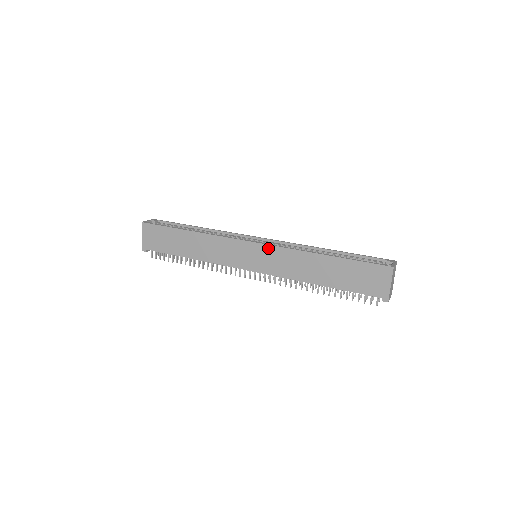
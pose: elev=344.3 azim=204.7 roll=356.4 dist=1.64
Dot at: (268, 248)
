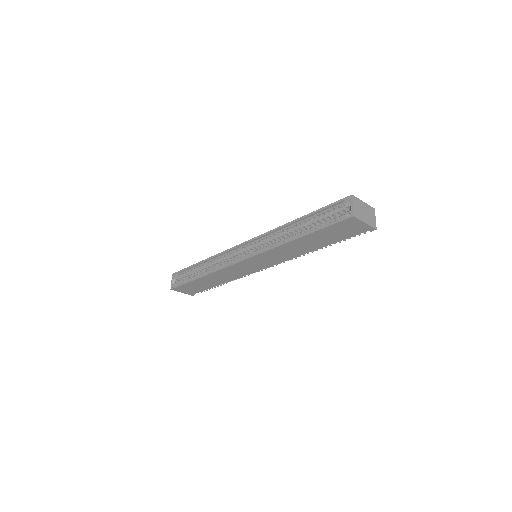
Dot at: (257, 257)
